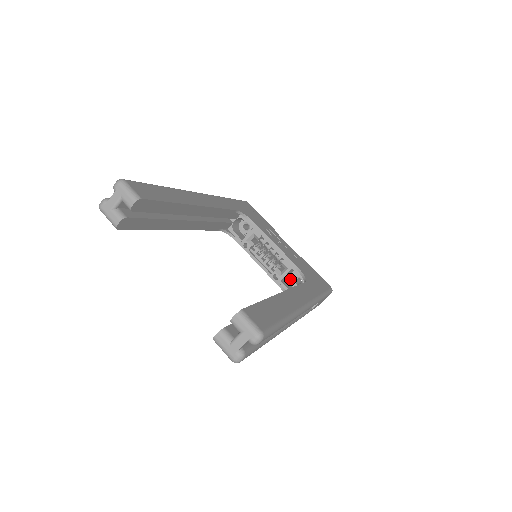
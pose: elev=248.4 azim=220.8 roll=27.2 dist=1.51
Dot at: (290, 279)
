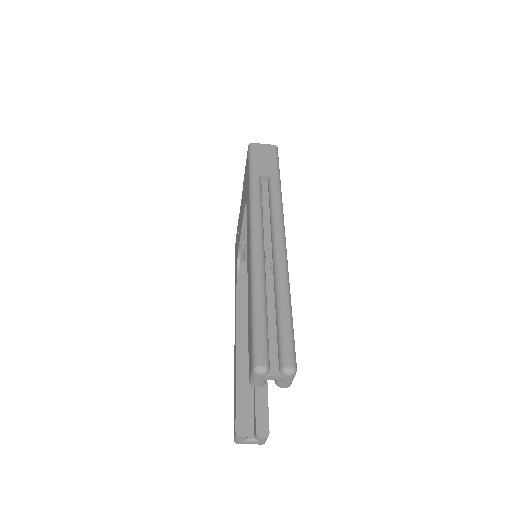
Dot at: occluded
